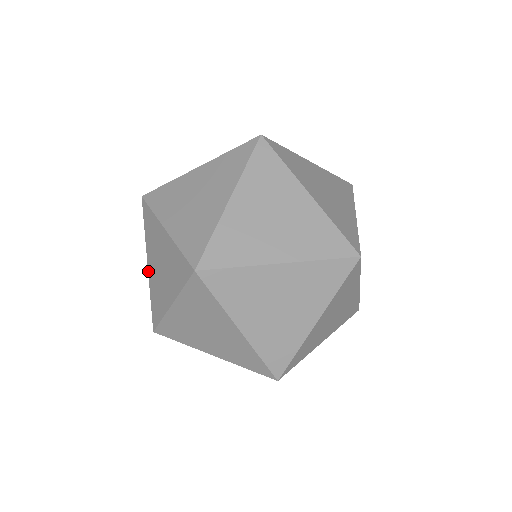
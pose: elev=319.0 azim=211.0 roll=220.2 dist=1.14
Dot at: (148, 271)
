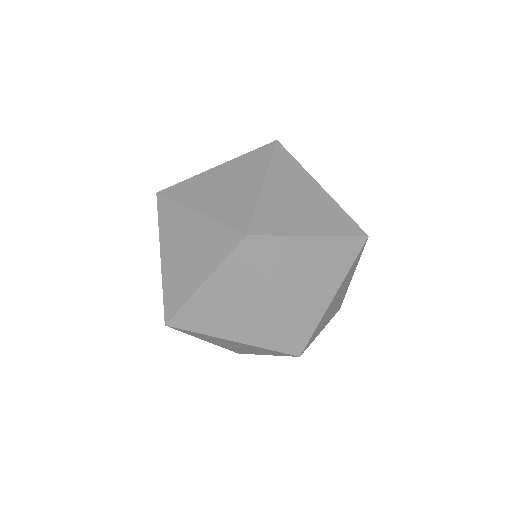
Dot at: (238, 342)
